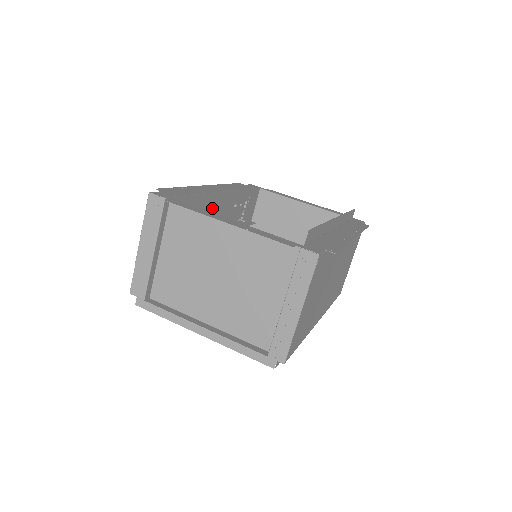
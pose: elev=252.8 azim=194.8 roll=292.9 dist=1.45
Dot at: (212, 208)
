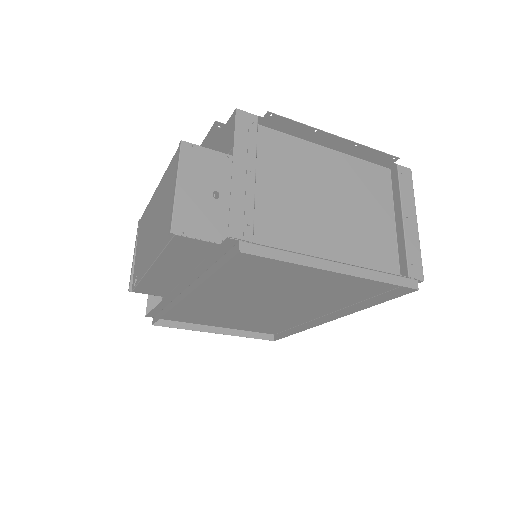
Dot at: occluded
